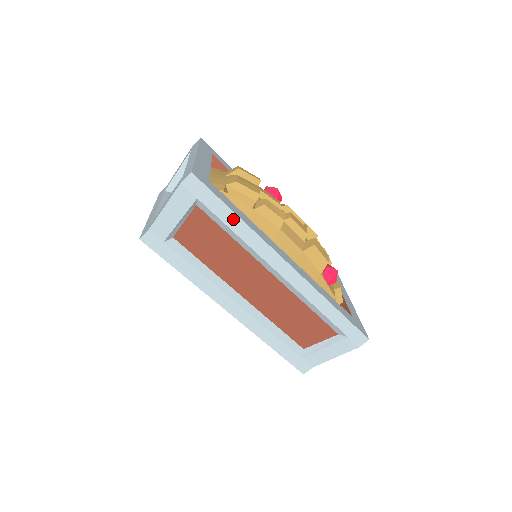
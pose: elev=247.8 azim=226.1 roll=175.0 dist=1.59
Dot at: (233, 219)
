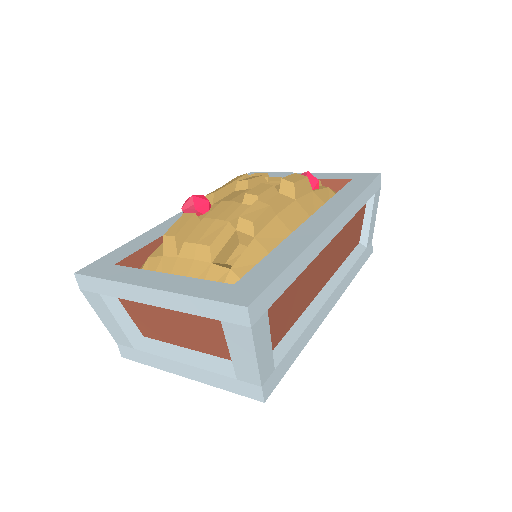
Dot at: (292, 270)
